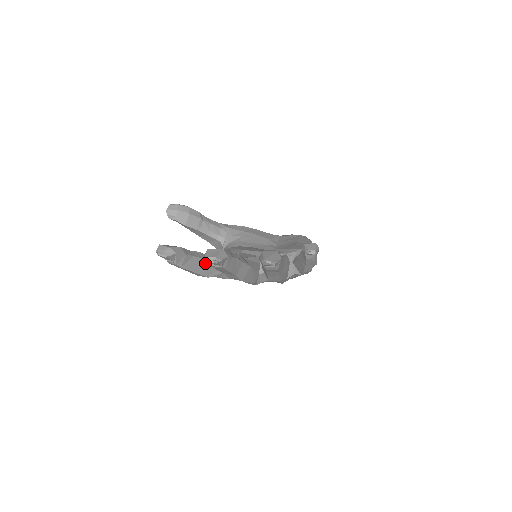
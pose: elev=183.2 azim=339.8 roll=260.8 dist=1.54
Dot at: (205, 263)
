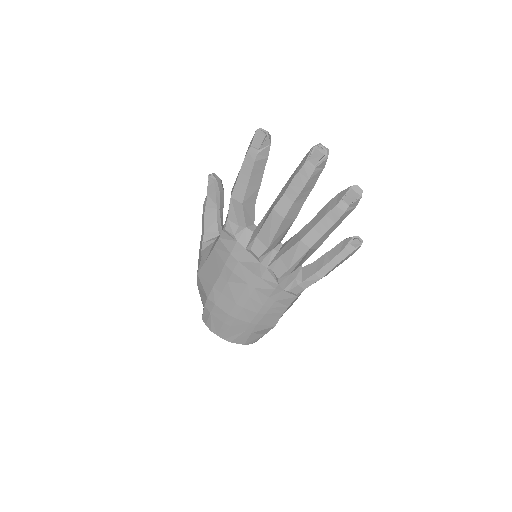
Dot at: (256, 190)
